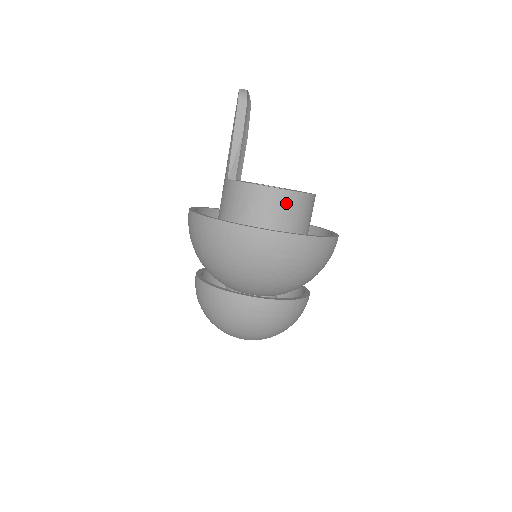
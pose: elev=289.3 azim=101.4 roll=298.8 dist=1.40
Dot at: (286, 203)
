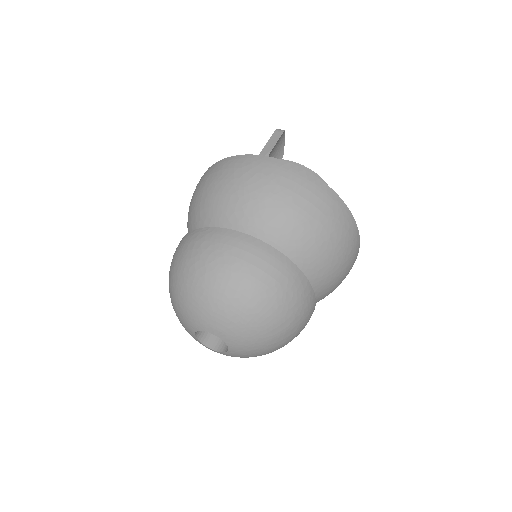
Dot at: occluded
